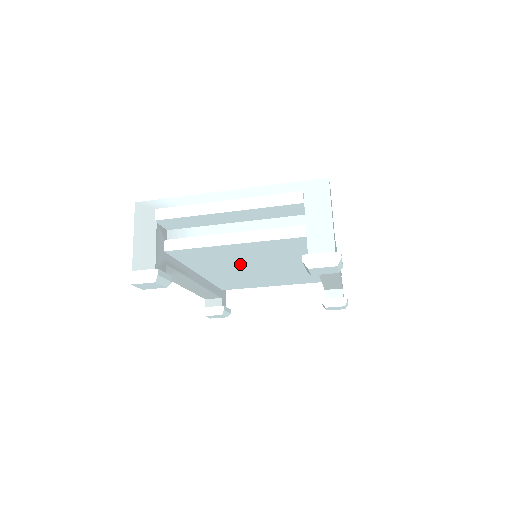
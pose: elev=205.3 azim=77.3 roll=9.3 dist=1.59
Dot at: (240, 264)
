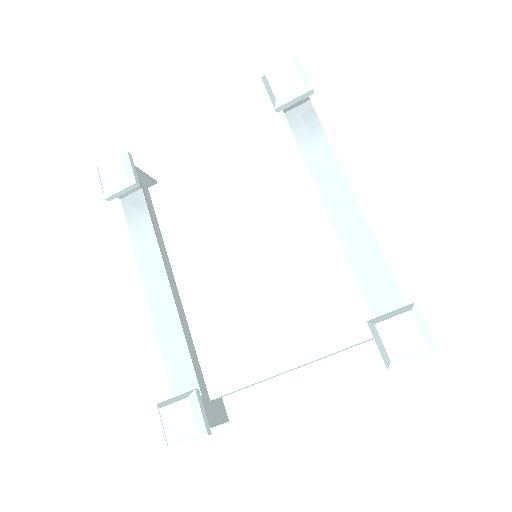
Dot at: (227, 231)
